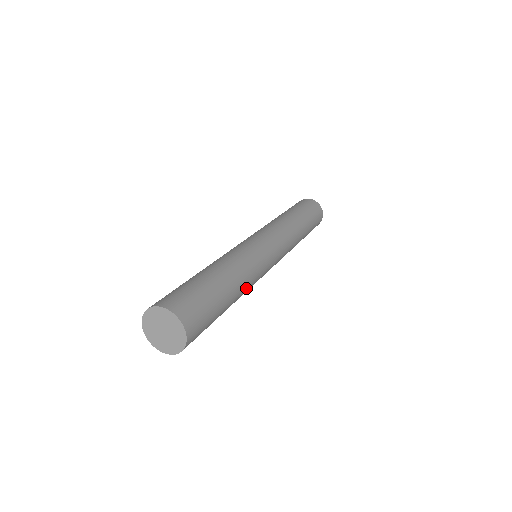
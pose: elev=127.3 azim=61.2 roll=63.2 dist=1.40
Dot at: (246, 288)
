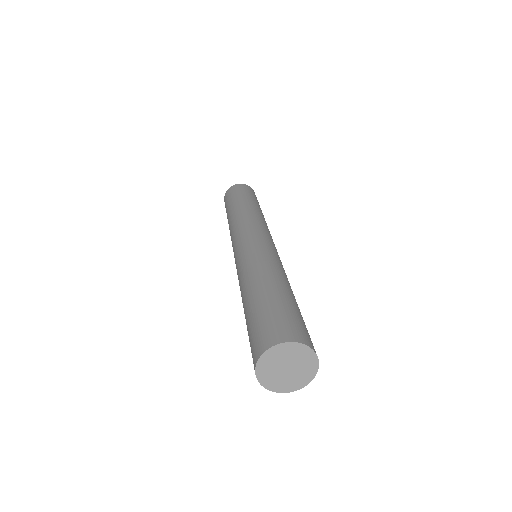
Dot at: occluded
